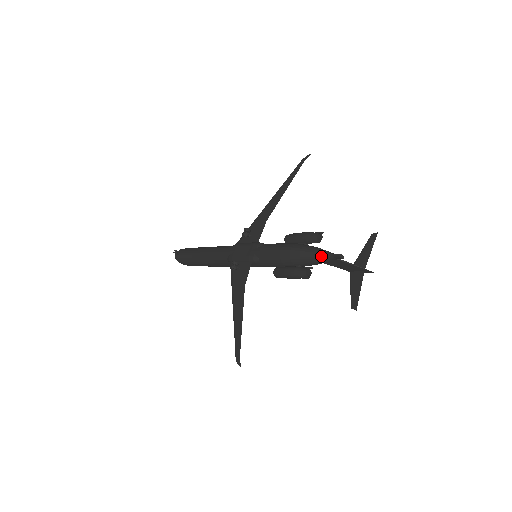
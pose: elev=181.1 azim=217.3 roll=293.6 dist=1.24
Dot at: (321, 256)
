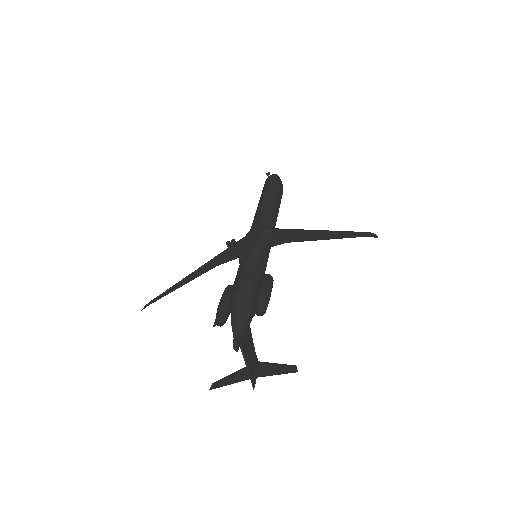
Dot at: (233, 326)
